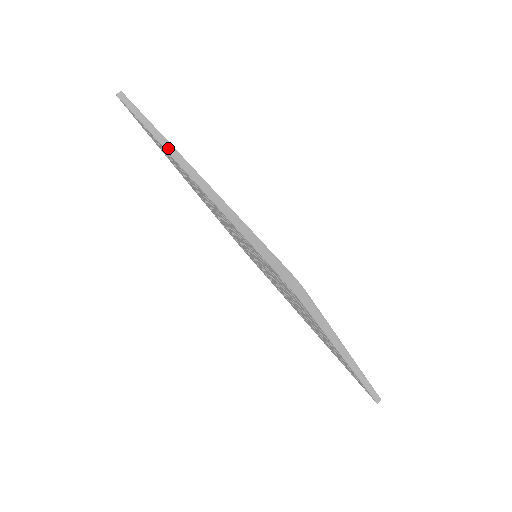
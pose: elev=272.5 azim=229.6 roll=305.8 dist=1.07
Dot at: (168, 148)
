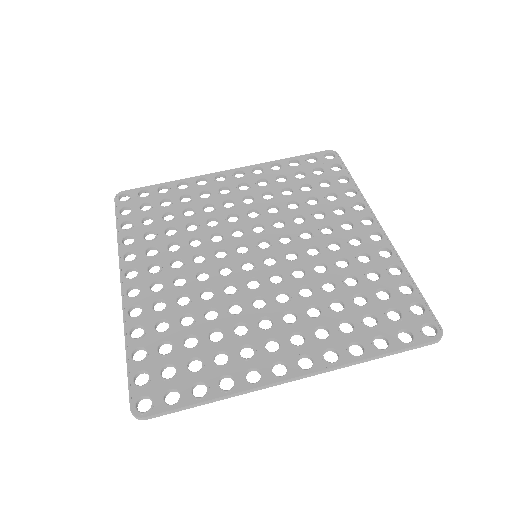
Dot at: (120, 271)
